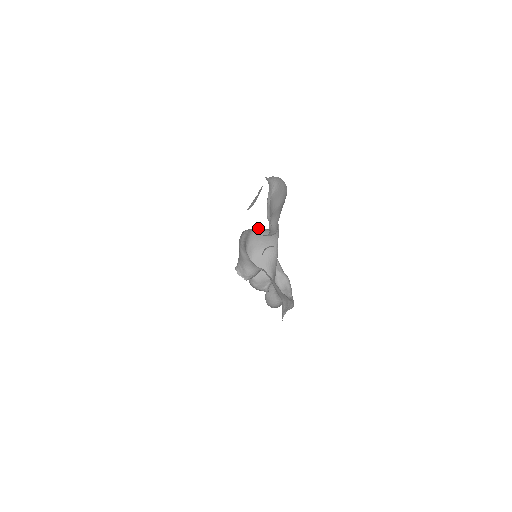
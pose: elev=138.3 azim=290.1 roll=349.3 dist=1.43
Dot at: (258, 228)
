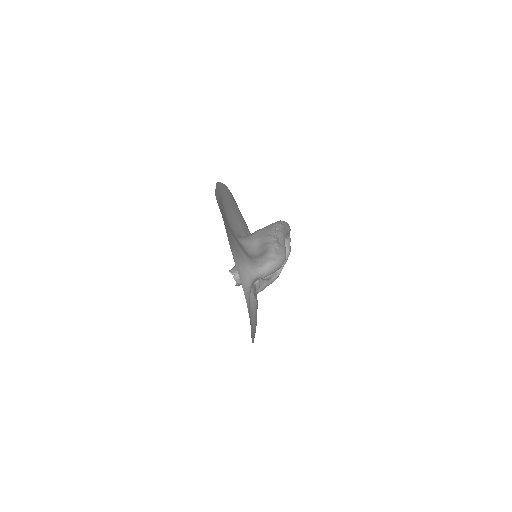
Dot at: occluded
